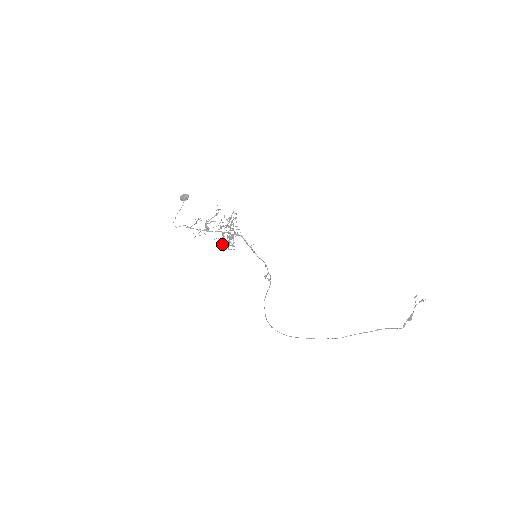
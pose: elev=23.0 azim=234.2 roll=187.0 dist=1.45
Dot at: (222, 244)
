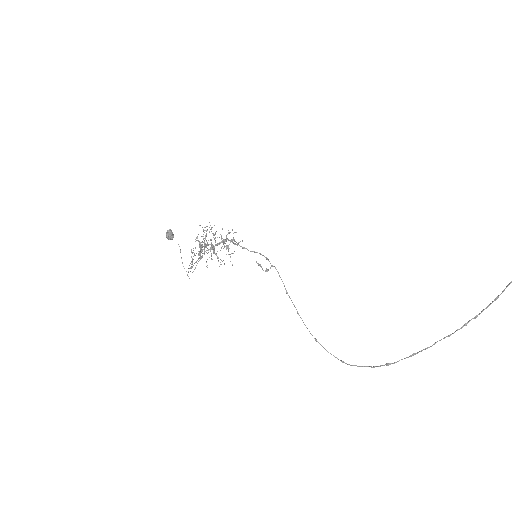
Dot at: occluded
